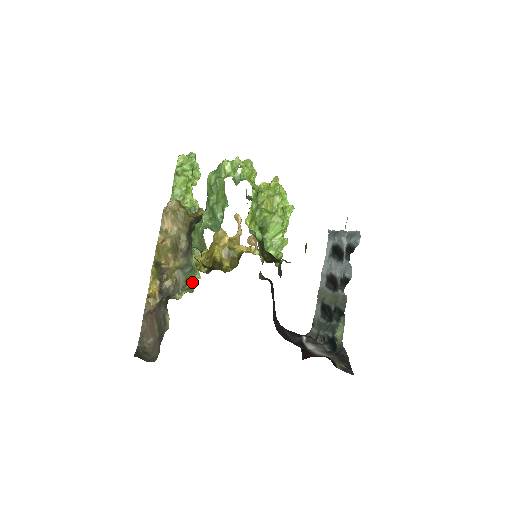
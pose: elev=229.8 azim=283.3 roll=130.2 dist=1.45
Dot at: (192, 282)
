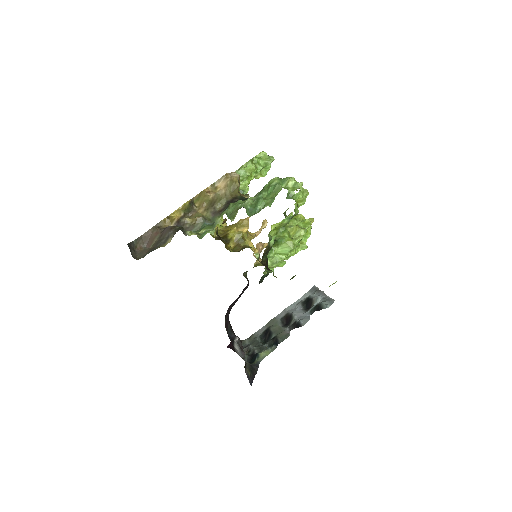
Dot at: (205, 232)
